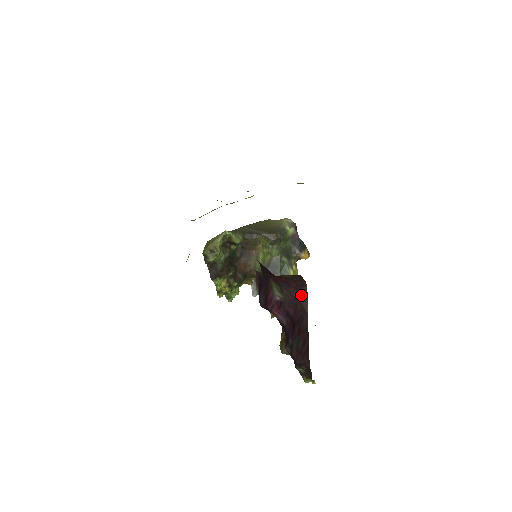
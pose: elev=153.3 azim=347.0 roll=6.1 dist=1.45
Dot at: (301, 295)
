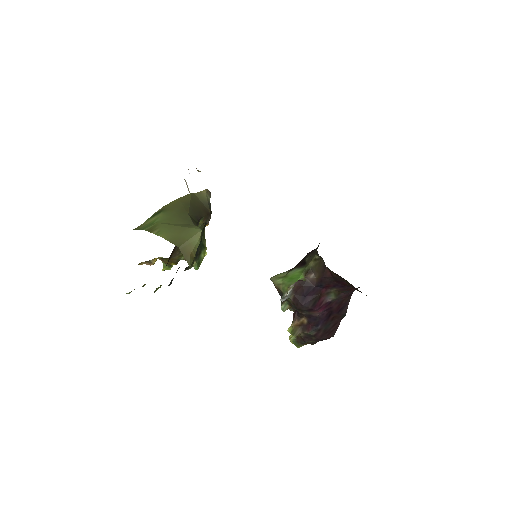
Dot at: (351, 293)
